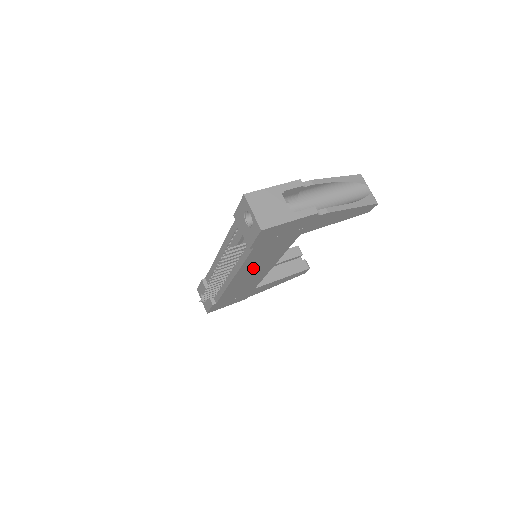
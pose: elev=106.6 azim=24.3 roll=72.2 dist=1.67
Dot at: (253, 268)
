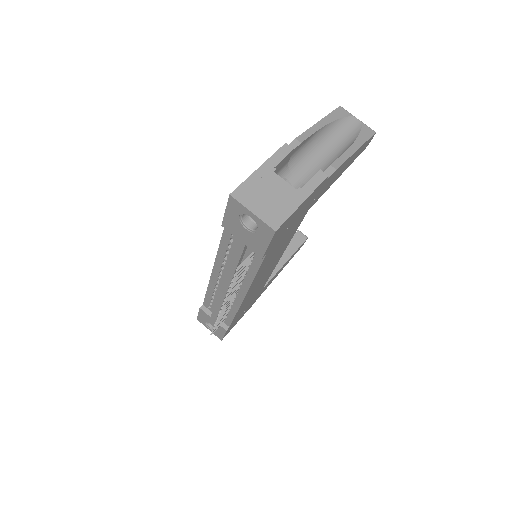
Dot at: (263, 273)
